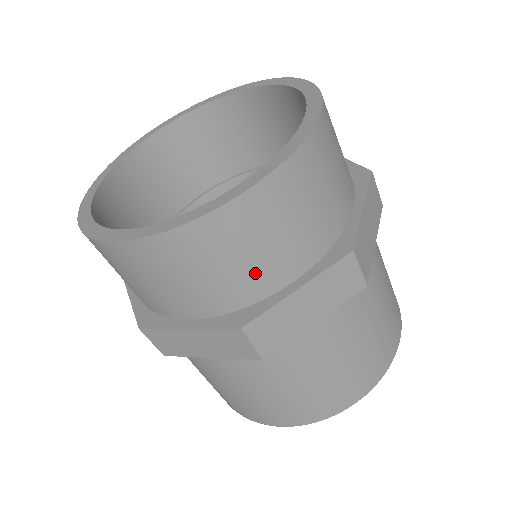
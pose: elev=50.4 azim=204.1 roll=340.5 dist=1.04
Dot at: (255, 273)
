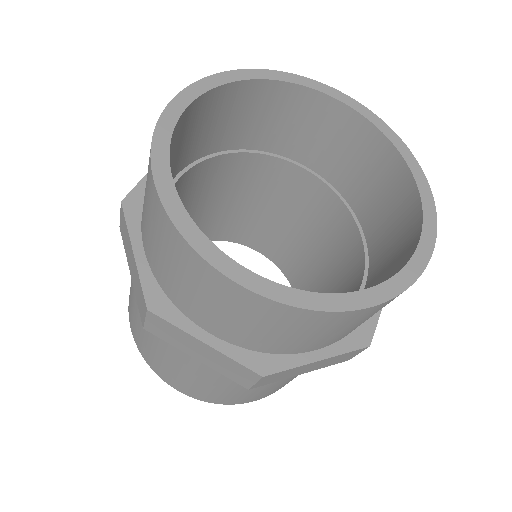
Dot at: (305, 343)
